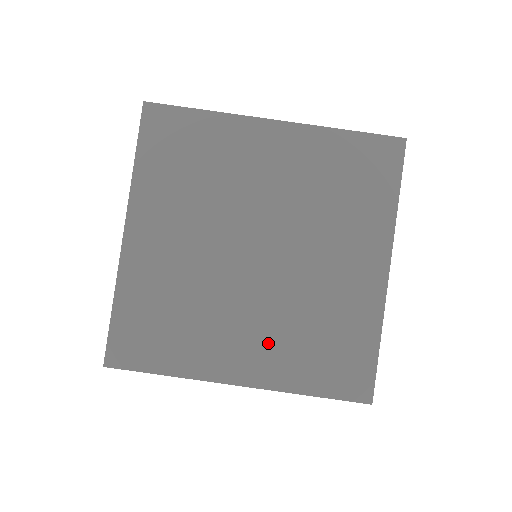
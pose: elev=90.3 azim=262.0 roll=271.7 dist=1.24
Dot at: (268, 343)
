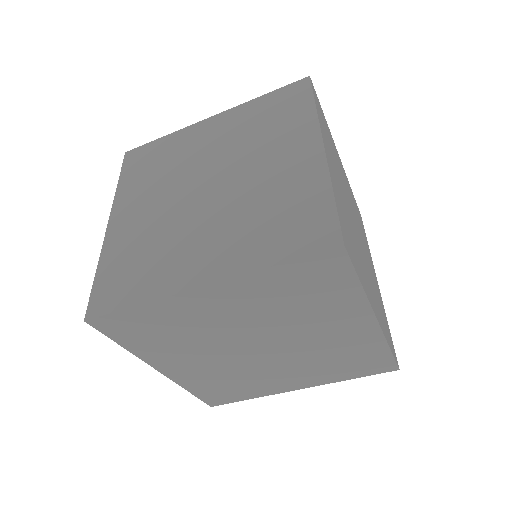
Dot at: (305, 373)
